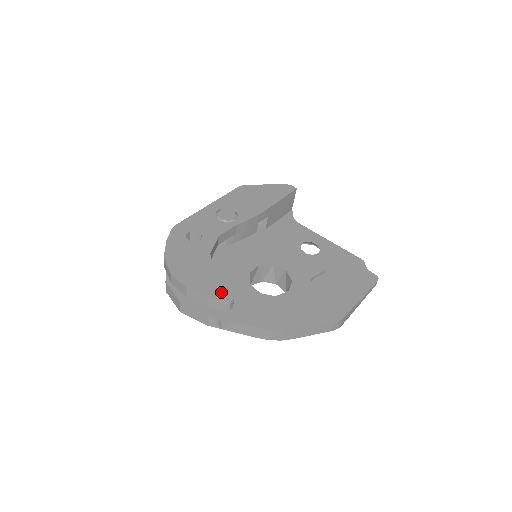
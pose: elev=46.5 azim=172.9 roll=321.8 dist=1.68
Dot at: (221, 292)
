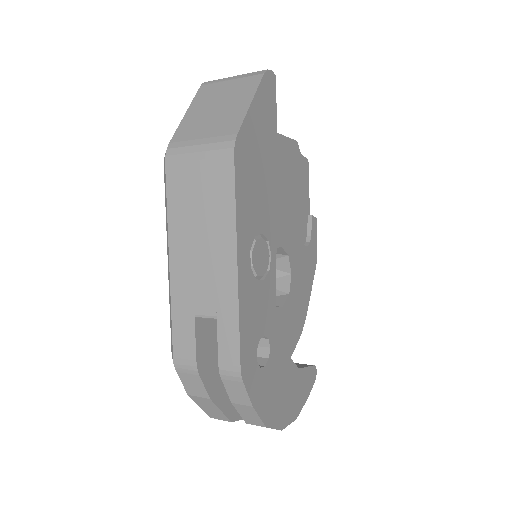
Dot at: (310, 379)
